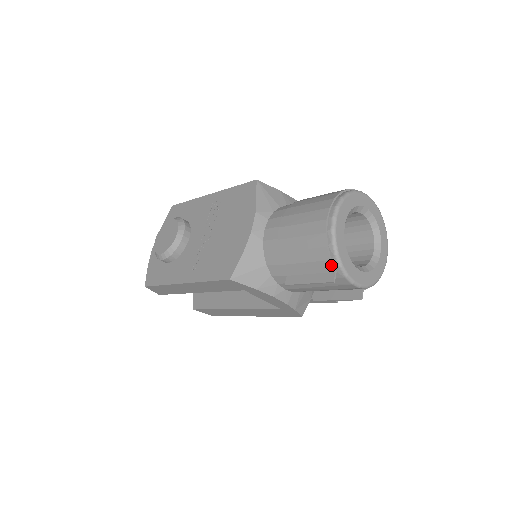
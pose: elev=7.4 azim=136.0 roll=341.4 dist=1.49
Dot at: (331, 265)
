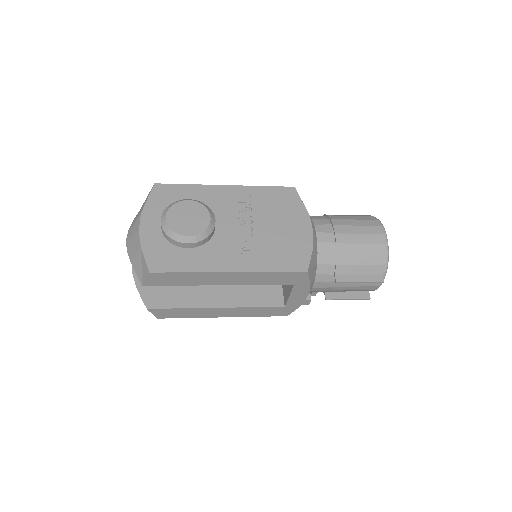
Dot at: (382, 269)
